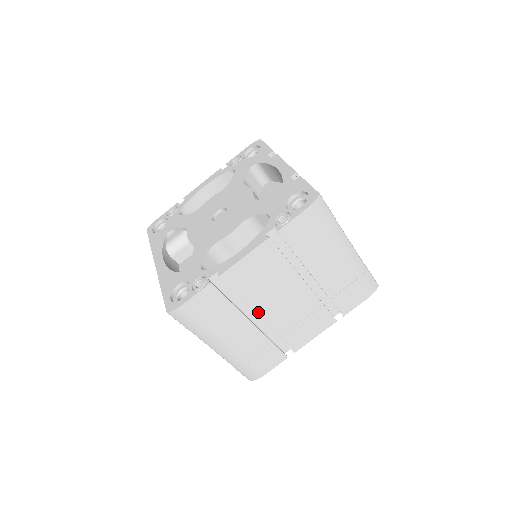
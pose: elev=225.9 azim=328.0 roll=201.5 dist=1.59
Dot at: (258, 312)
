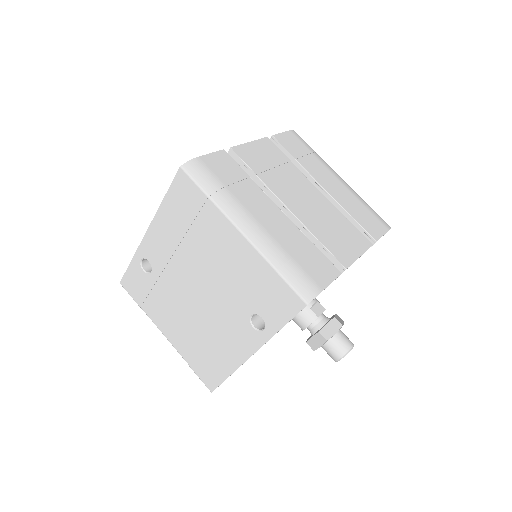
Dot at: (282, 199)
